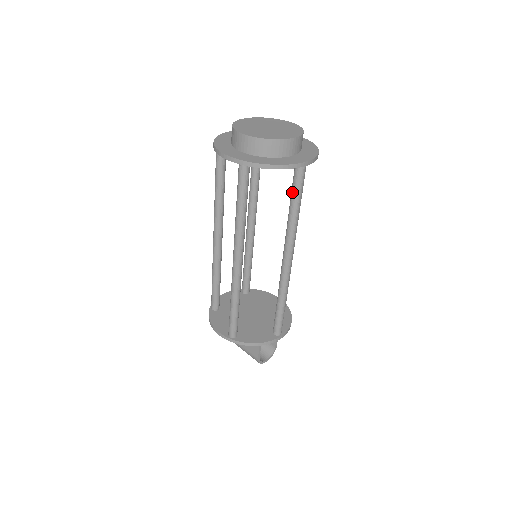
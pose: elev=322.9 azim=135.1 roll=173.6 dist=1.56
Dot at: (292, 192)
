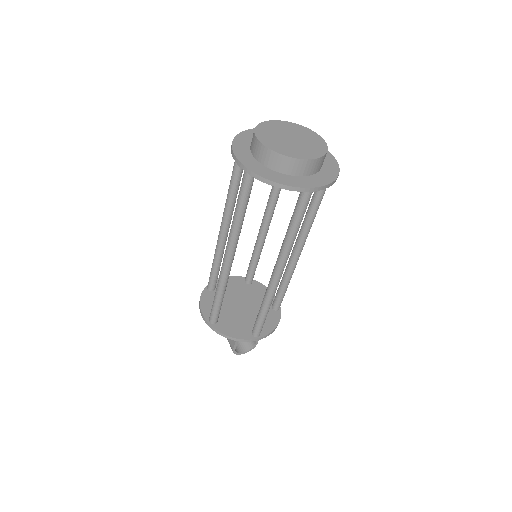
Dot at: (294, 212)
